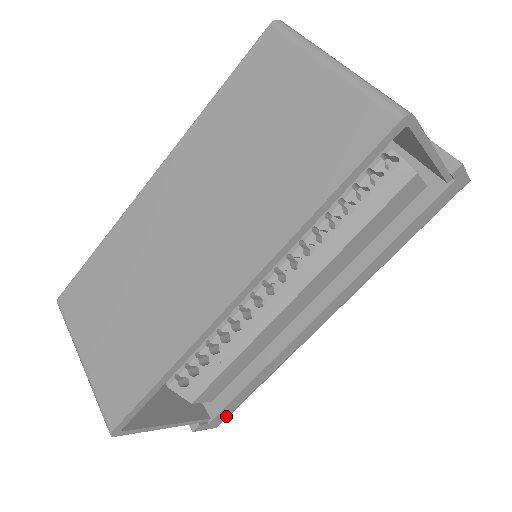
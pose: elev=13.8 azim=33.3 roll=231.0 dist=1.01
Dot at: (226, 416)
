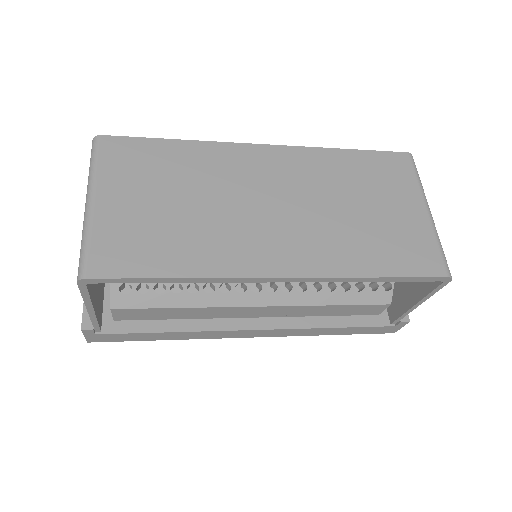
Dot at: (107, 340)
